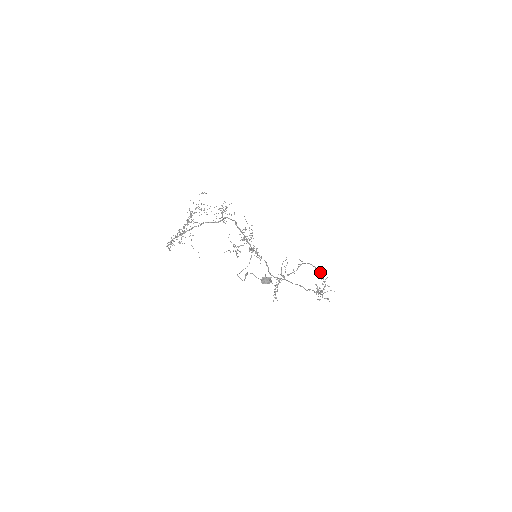
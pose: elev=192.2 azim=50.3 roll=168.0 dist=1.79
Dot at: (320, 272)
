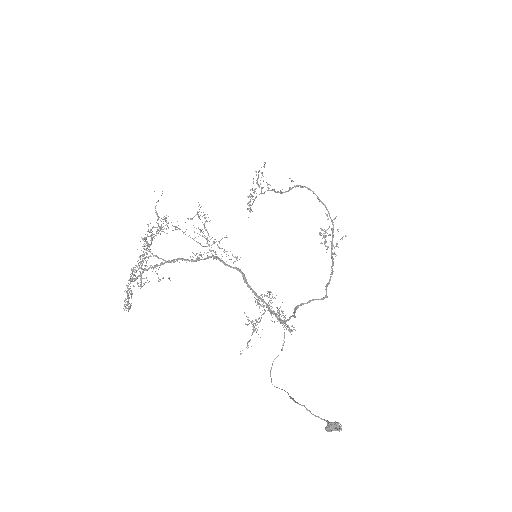
Dot at: (325, 206)
